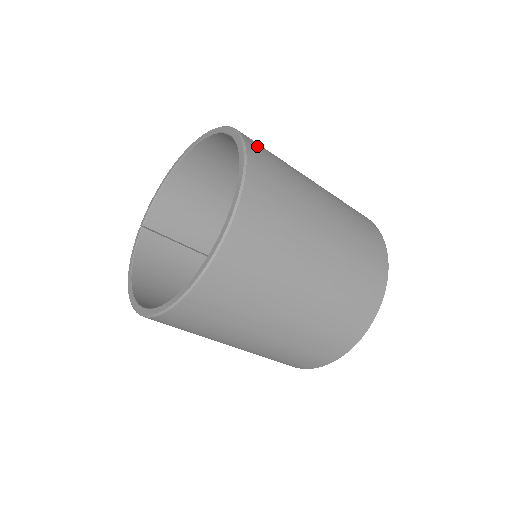
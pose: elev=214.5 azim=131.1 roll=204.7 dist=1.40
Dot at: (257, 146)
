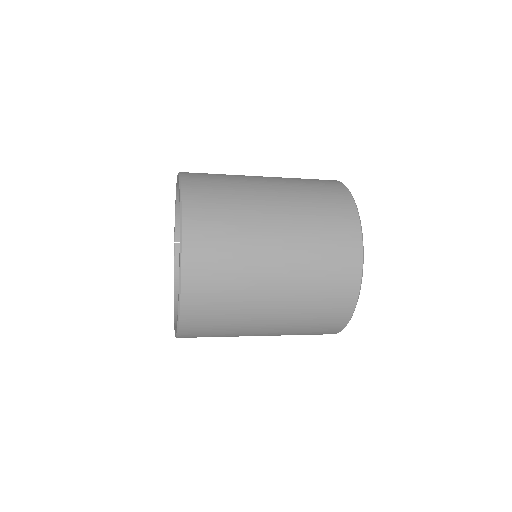
Dot at: (198, 200)
